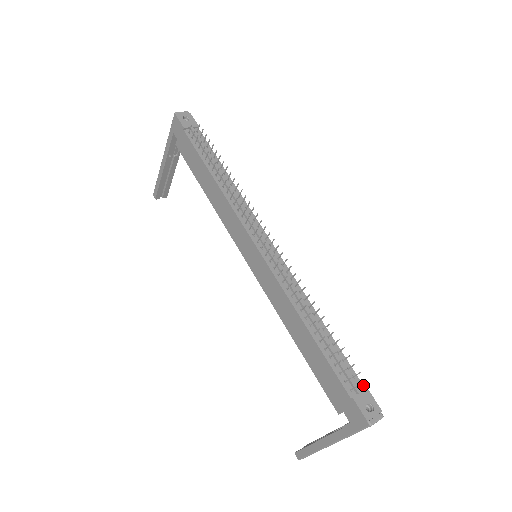
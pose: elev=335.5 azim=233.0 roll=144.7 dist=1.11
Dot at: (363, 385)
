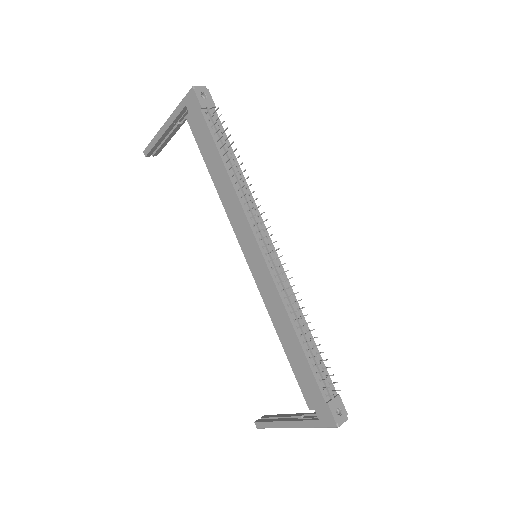
Dot at: occluded
